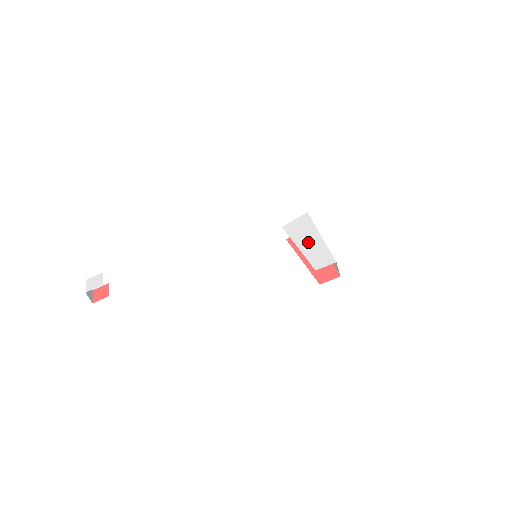
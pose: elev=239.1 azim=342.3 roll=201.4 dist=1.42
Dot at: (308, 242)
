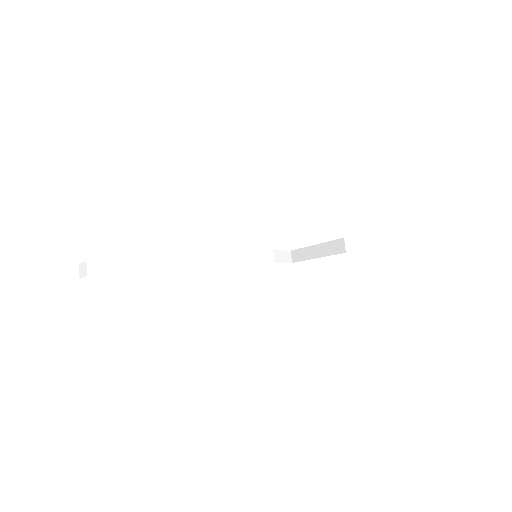
Dot at: occluded
